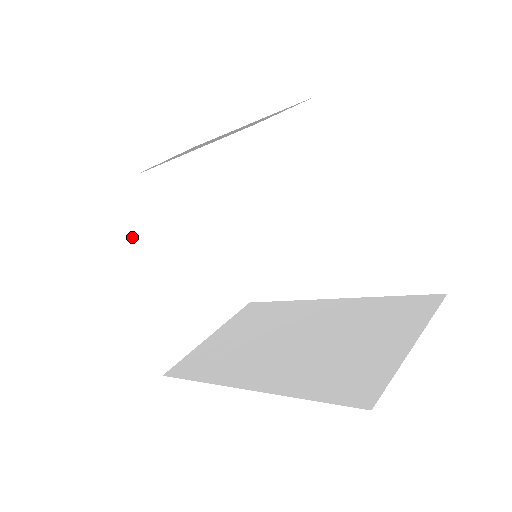
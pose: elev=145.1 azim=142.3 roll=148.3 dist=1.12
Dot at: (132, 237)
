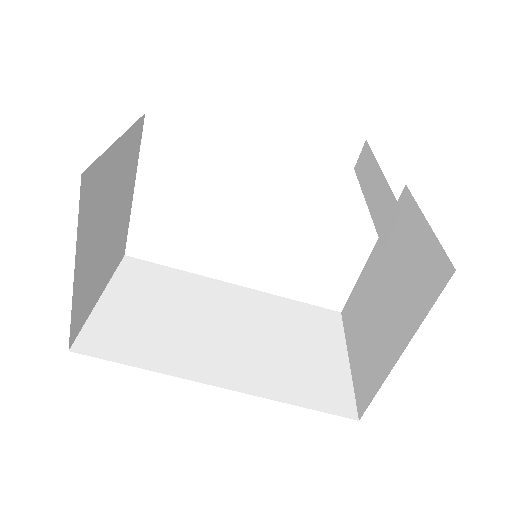
Dot at: (103, 172)
